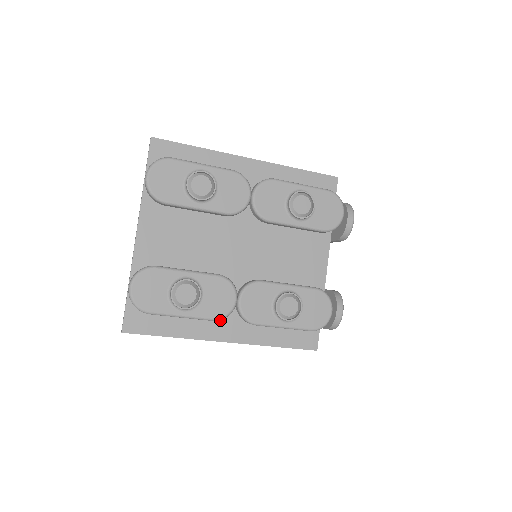
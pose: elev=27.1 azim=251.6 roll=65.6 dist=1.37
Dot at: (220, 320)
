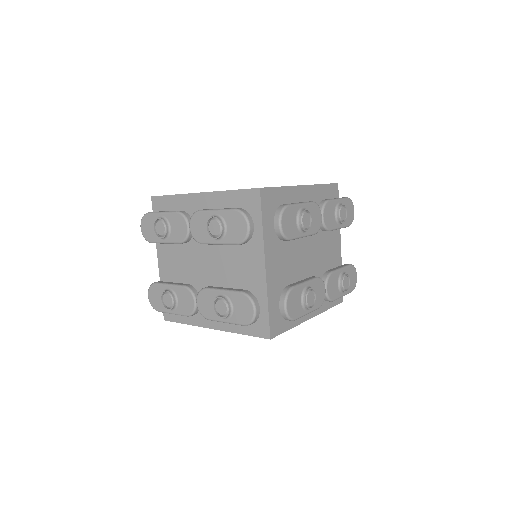
Dot at: occluded
